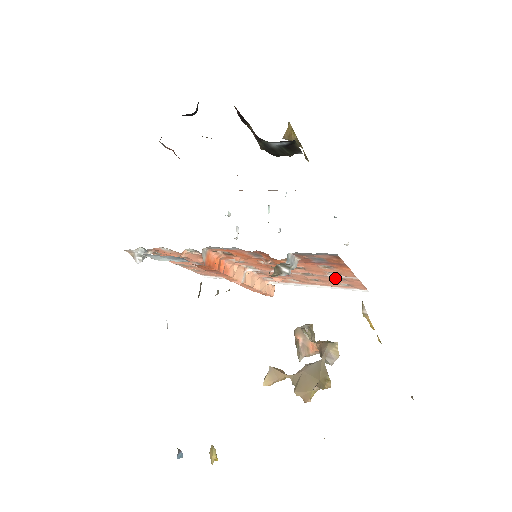
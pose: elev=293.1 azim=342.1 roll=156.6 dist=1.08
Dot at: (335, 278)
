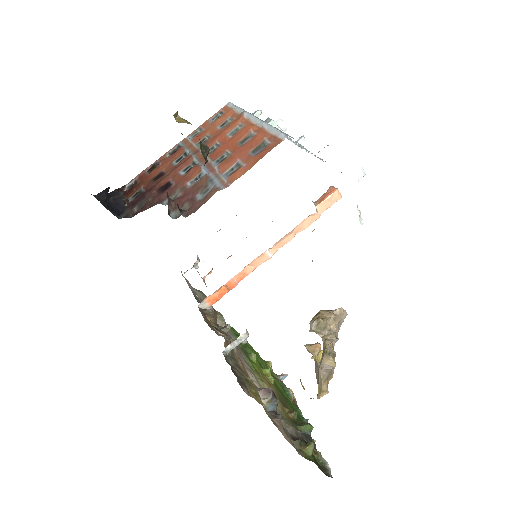
Dot at: occluded
